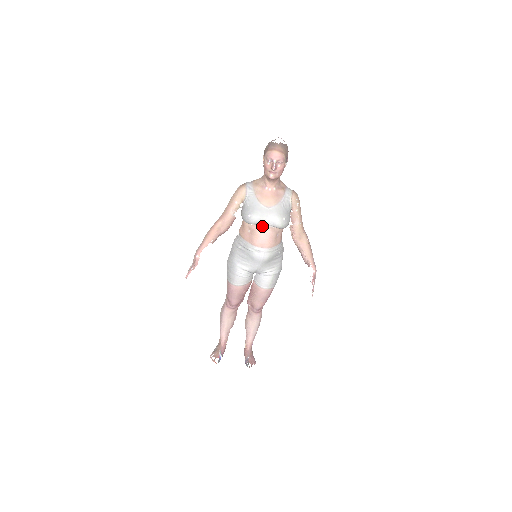
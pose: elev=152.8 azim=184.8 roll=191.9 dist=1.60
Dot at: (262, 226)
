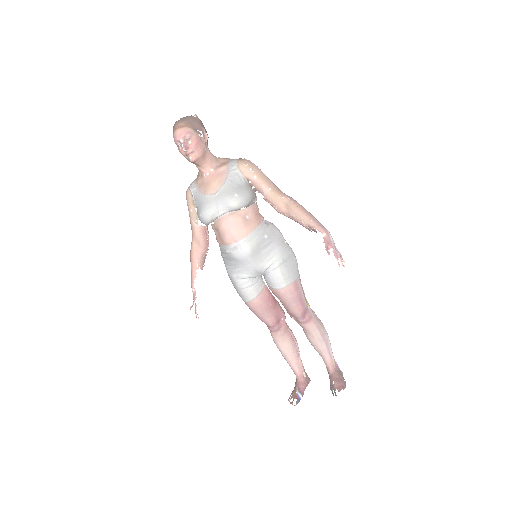
Dot at: (220, 218)
